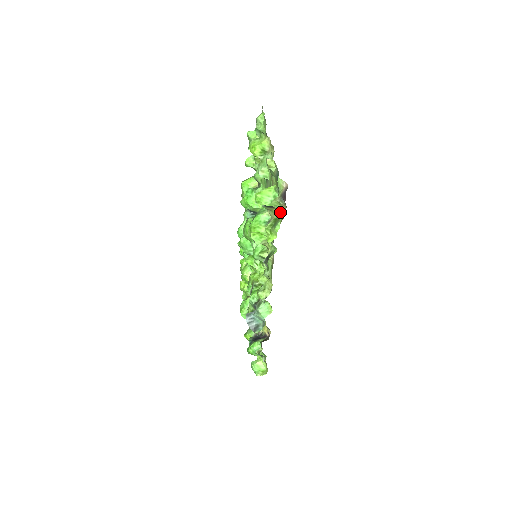
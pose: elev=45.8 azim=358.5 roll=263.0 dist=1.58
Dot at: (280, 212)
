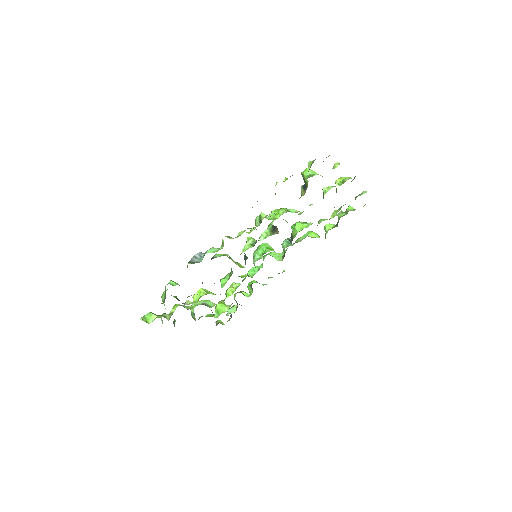
Dot at: occluded
